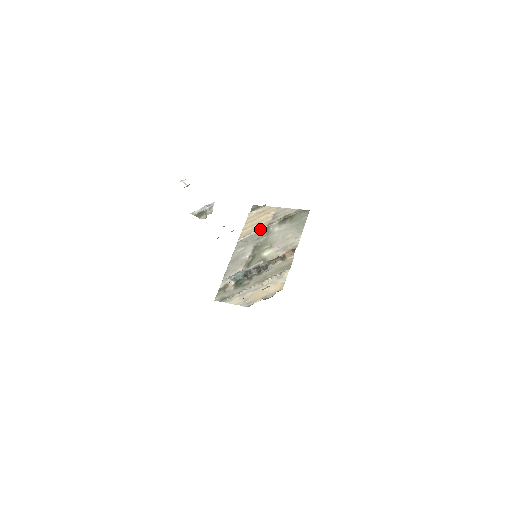
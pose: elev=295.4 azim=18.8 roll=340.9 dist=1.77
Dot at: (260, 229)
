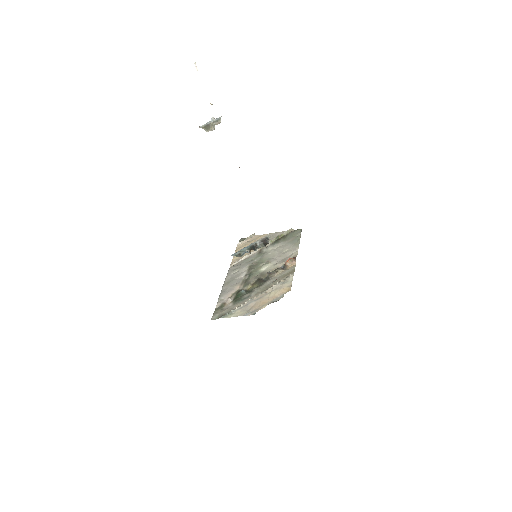
Dot at: (252, 252)
